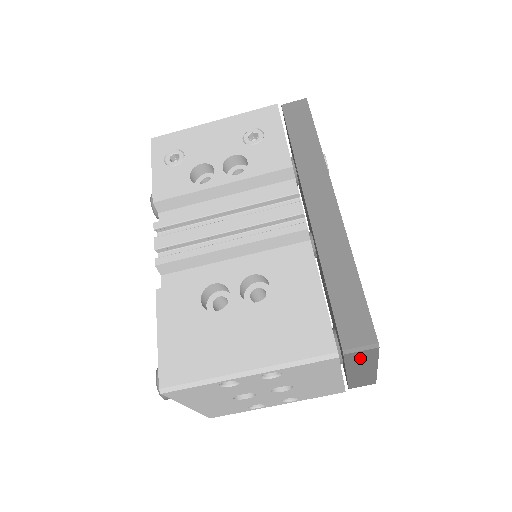
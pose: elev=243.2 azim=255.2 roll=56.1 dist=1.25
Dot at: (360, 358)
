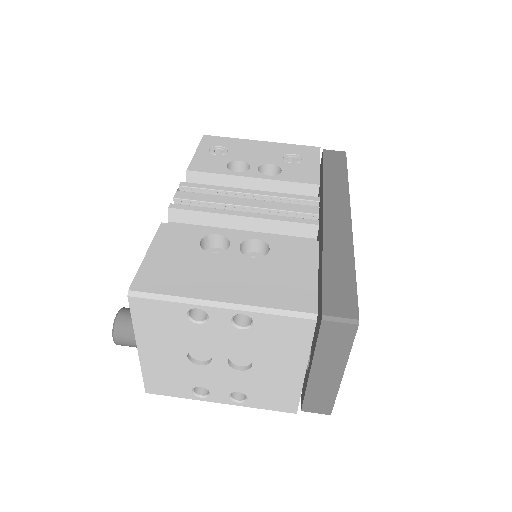
Dot at: (334, 339)
